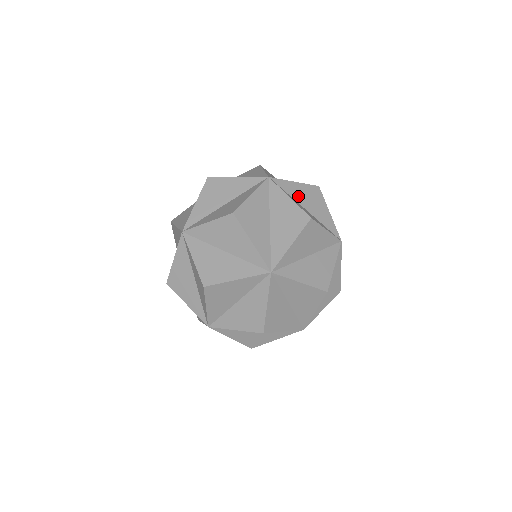
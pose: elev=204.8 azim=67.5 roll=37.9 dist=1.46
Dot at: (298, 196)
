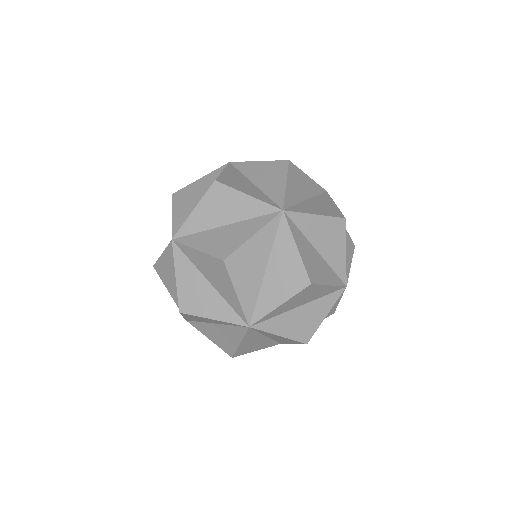
Dot at: (253, 173)
